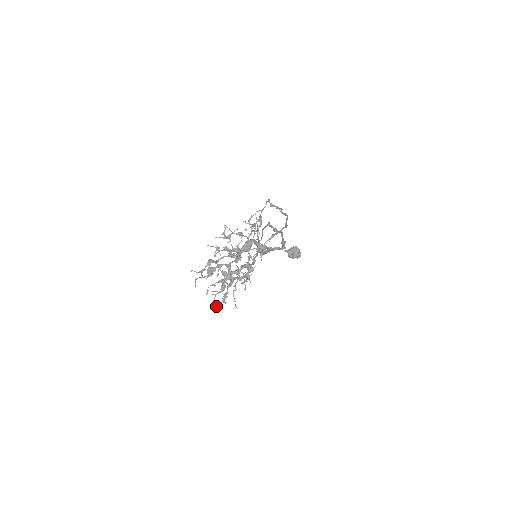
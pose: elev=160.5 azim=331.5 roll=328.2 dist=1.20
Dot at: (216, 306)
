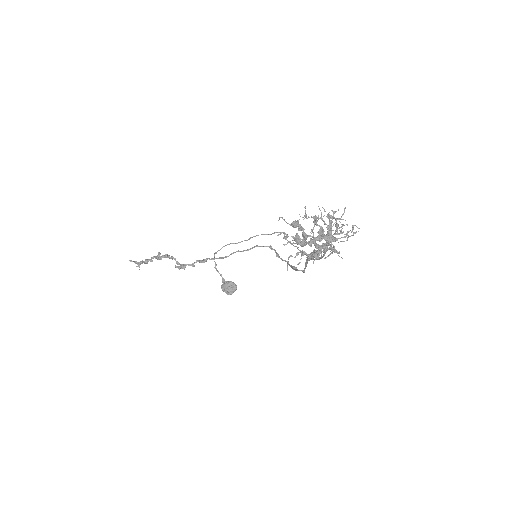
Dot at: (131, 260)
